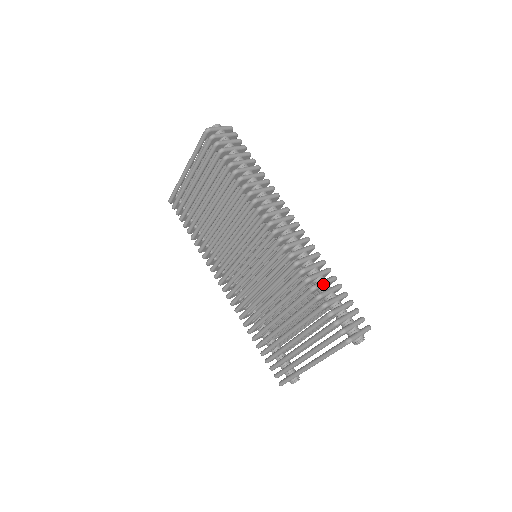
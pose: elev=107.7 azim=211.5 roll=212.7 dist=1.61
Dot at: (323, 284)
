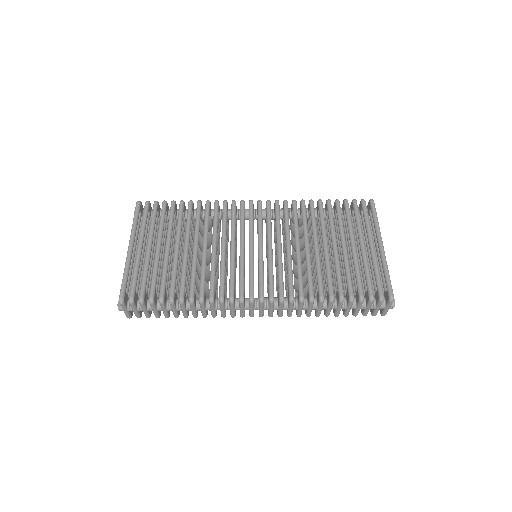
Dot at: occluded
